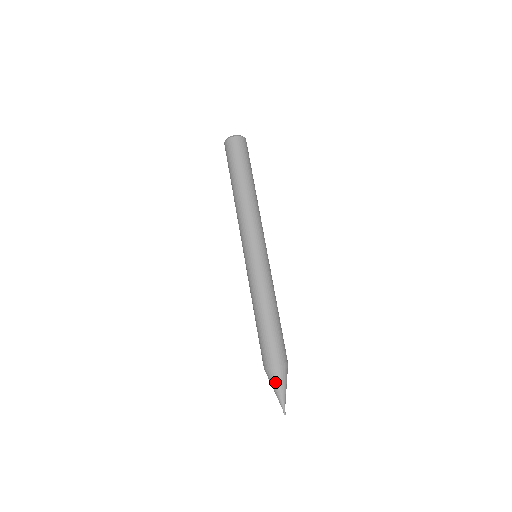
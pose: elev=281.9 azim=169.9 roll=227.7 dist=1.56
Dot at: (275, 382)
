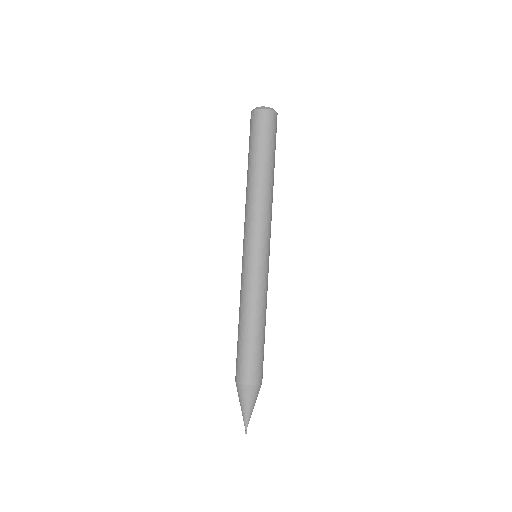
Dot at: (240, 398)
